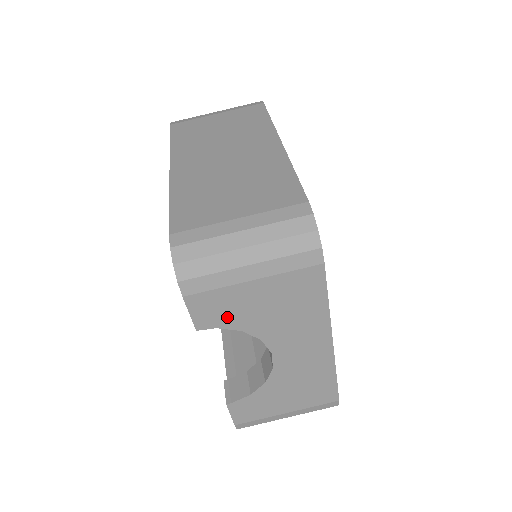
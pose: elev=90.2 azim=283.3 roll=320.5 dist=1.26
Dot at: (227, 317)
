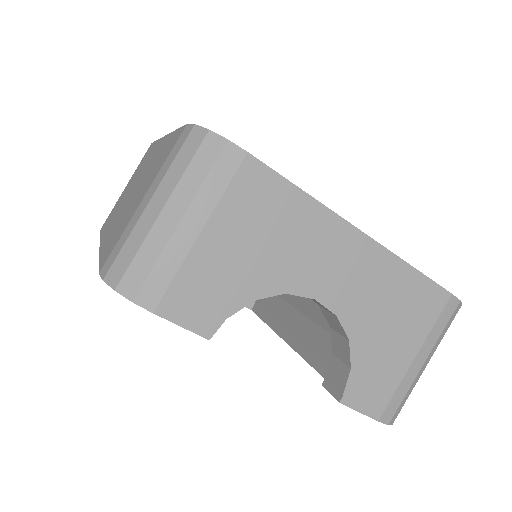
Dot at: (222, 297)
